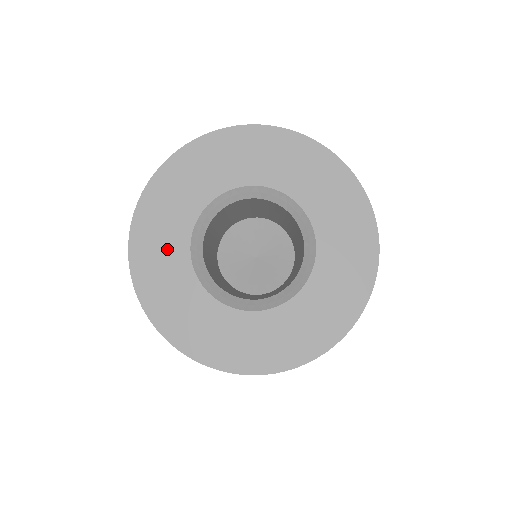
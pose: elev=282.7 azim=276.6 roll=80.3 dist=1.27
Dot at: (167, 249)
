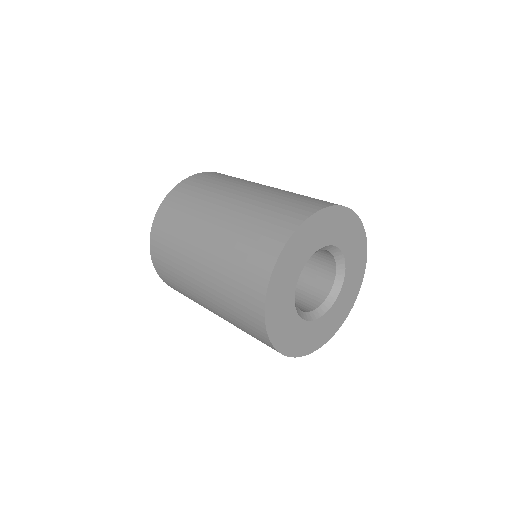
Dot at: (293, 330)
